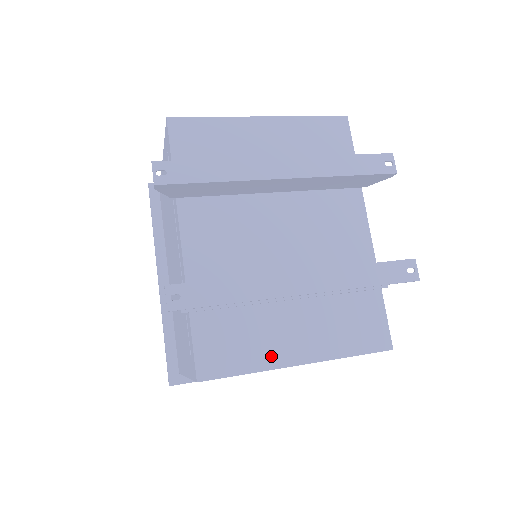
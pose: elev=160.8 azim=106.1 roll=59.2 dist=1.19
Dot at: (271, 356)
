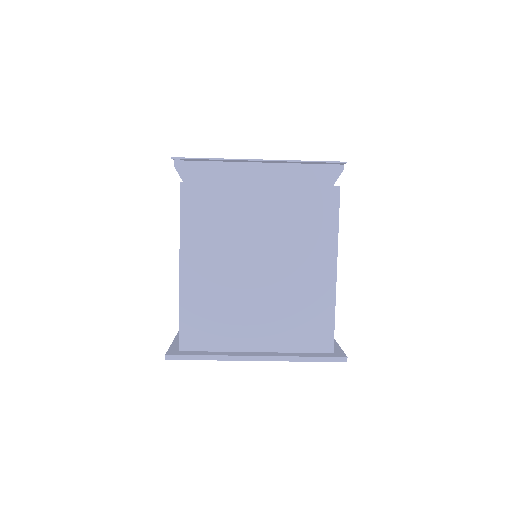
Dot at: occluded
